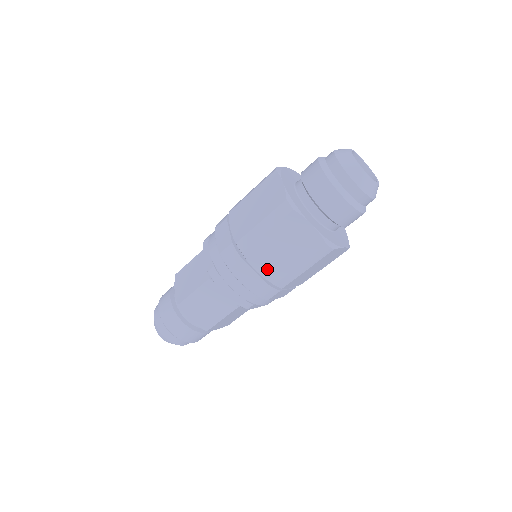
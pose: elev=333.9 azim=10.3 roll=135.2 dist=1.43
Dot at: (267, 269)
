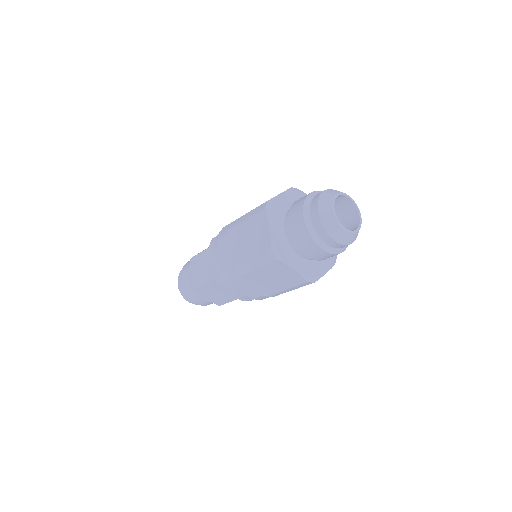
Dot at: (260, 288)
